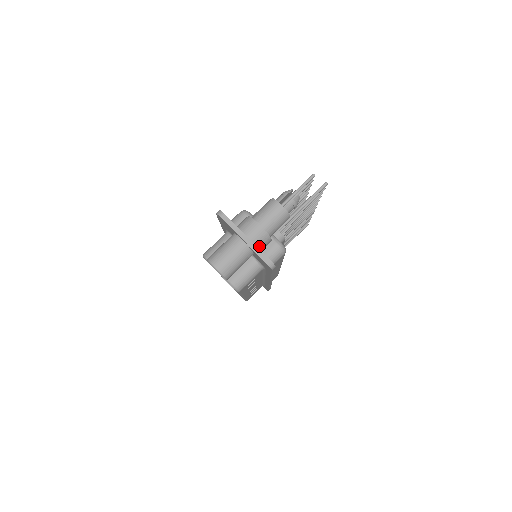
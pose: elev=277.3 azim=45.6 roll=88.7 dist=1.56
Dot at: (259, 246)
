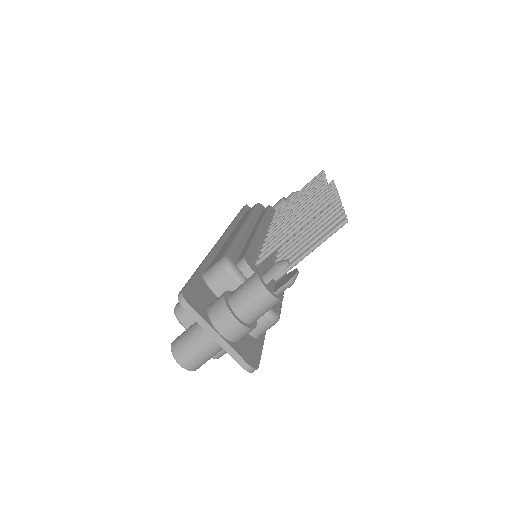
Dot at: (237, 340)
